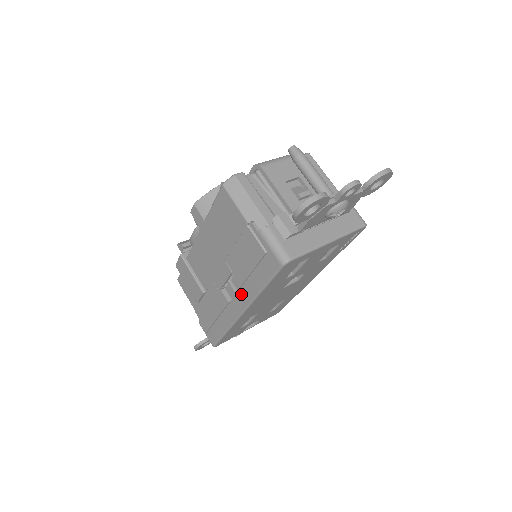
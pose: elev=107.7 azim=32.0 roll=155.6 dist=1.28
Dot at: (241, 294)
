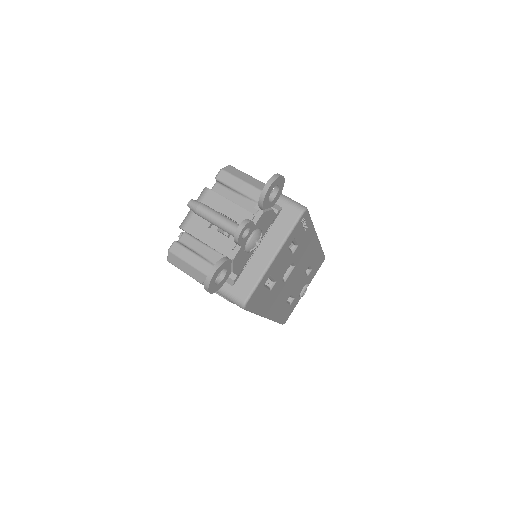
Dot at: occluded
